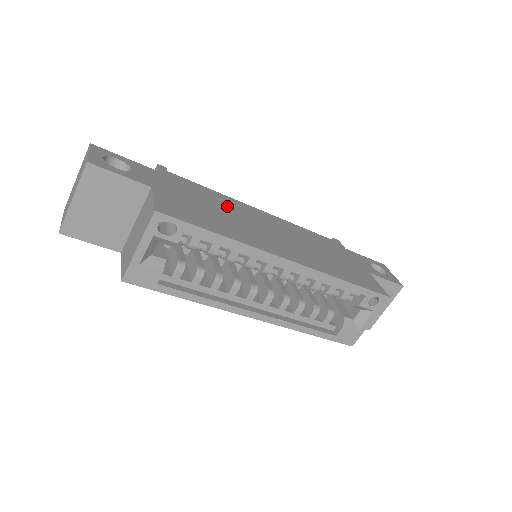
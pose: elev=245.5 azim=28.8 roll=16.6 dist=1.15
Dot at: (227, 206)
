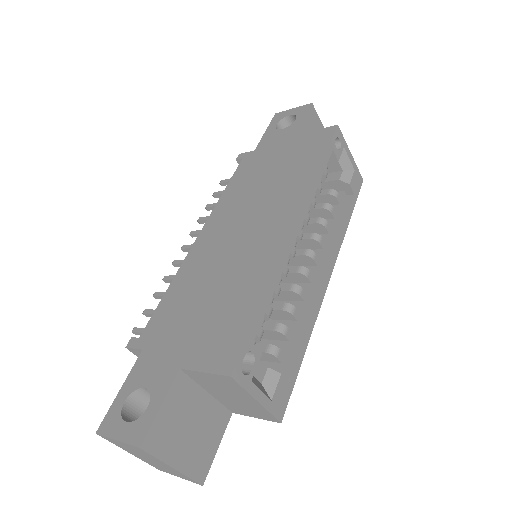
Dot at: (200, 276)
